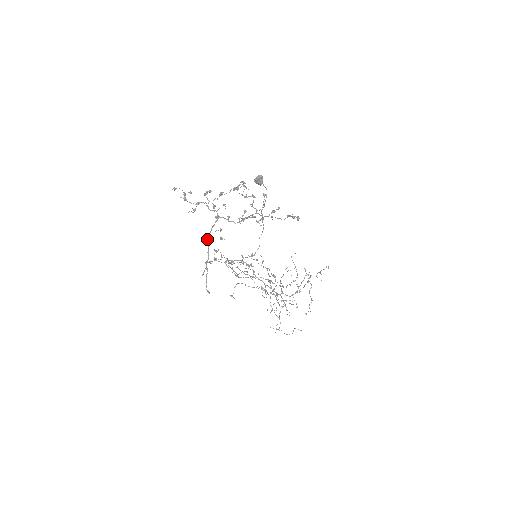
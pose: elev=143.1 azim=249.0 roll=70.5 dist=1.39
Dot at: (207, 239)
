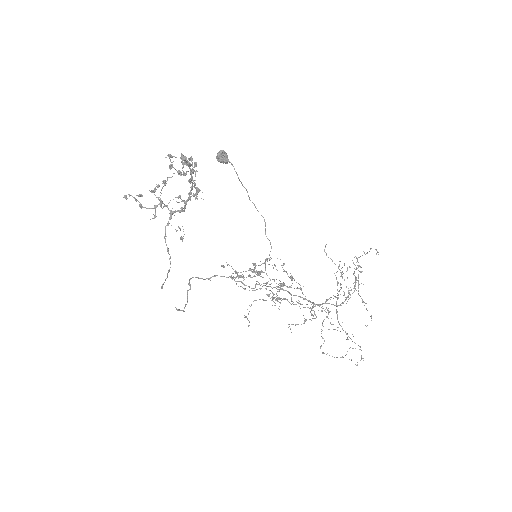
Dot at: occluded
